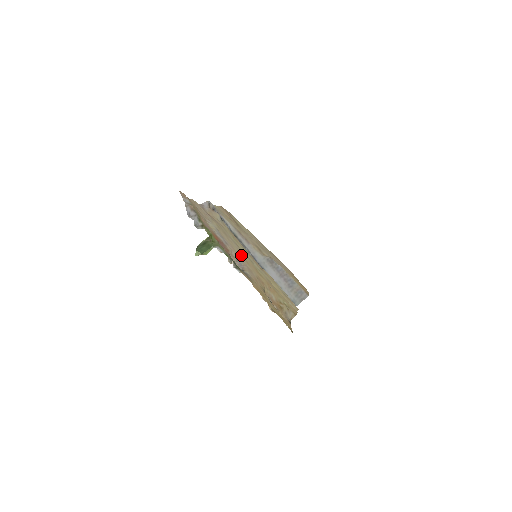
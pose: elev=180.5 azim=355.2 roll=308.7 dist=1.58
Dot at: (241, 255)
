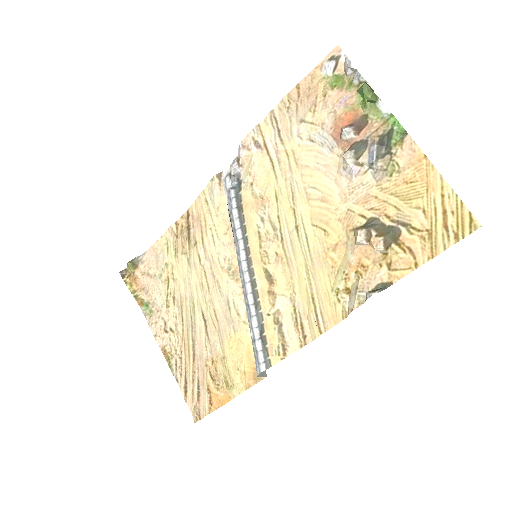
Dot at: (317, 189)
